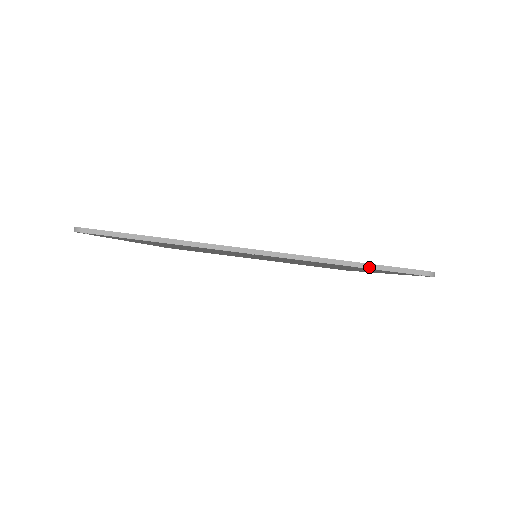
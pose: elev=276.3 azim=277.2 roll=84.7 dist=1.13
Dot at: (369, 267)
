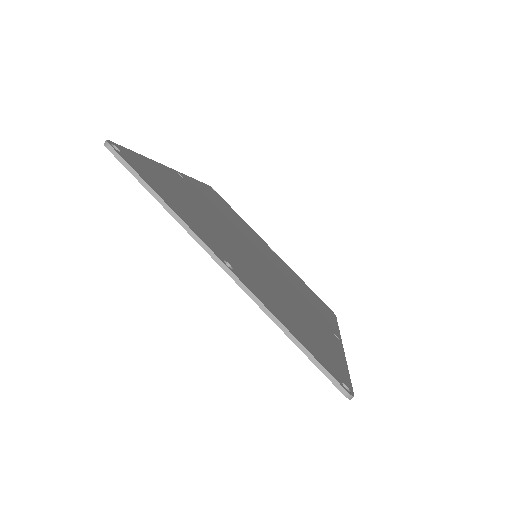
Dot at: (304, 351)
